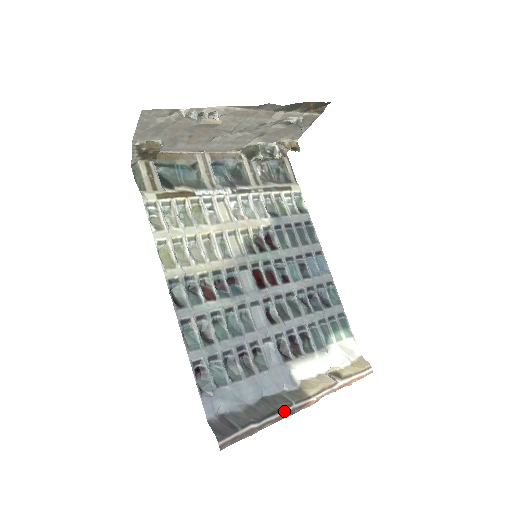
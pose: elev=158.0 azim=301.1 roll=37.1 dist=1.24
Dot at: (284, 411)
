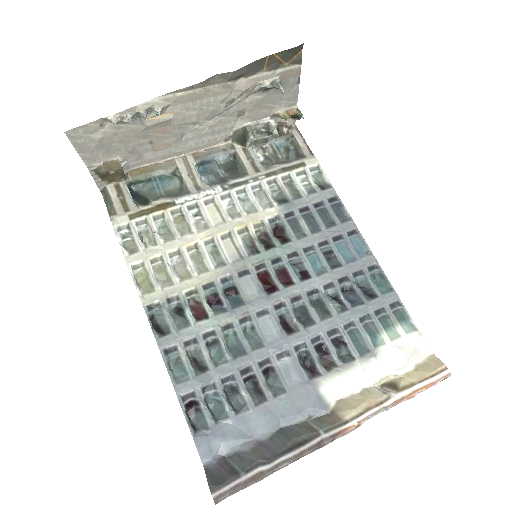
Dot at: (307, 445)
